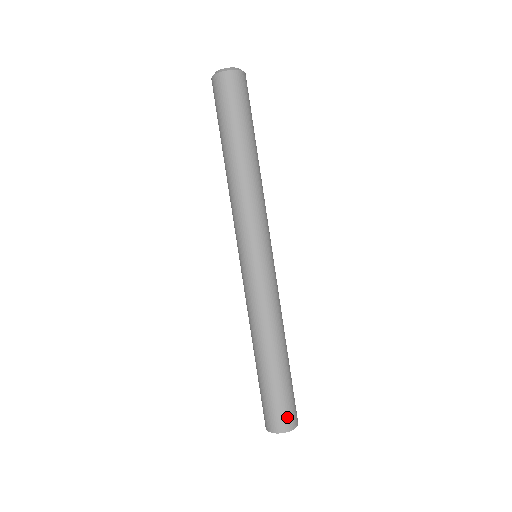
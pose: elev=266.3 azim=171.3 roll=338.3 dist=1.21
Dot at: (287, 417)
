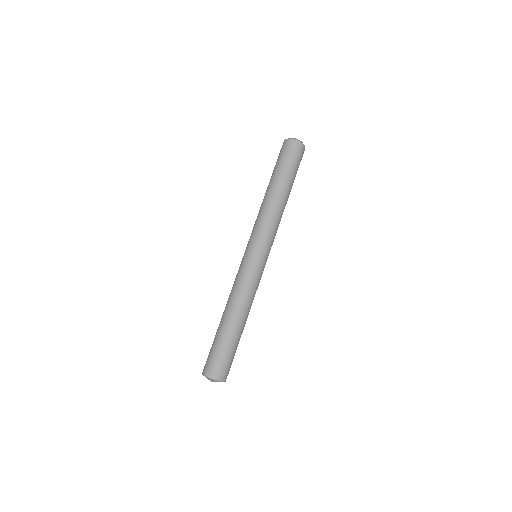
Dot at: (221, 369)
